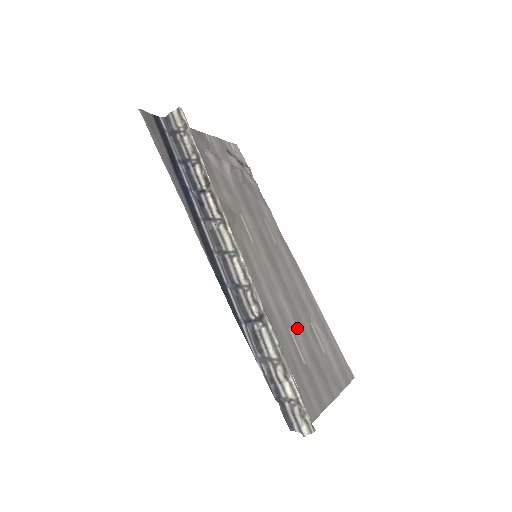
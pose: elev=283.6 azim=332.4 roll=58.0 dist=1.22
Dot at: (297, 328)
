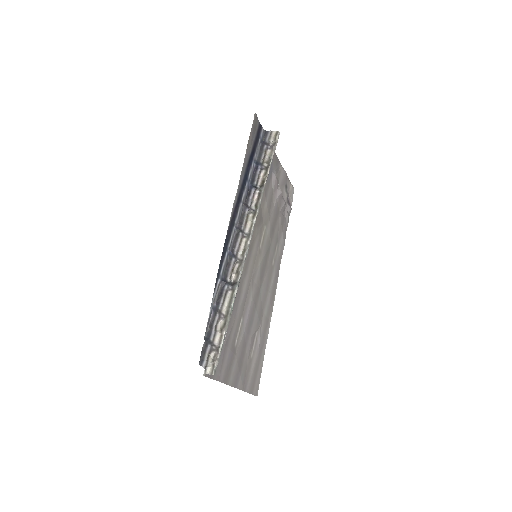
Dot at: (247, 322)
